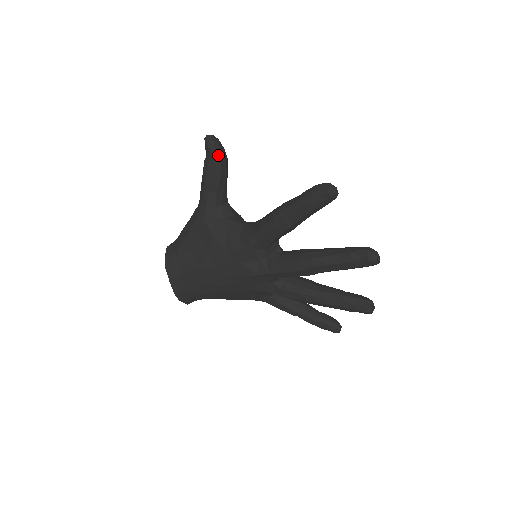
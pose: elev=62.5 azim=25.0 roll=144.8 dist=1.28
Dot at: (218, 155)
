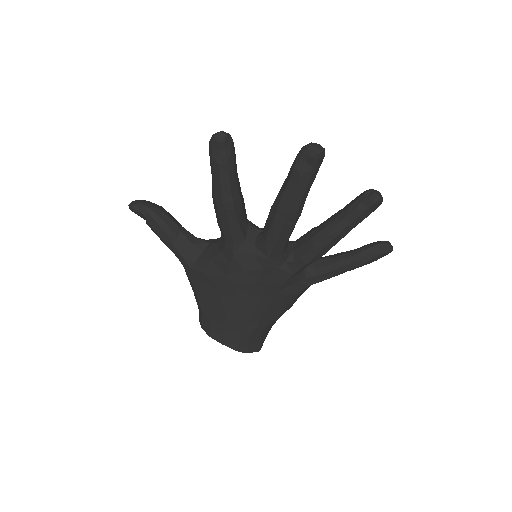
Dot at: (148, 210)
